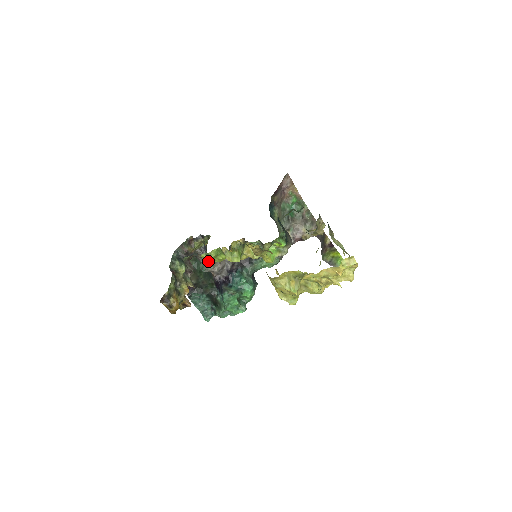
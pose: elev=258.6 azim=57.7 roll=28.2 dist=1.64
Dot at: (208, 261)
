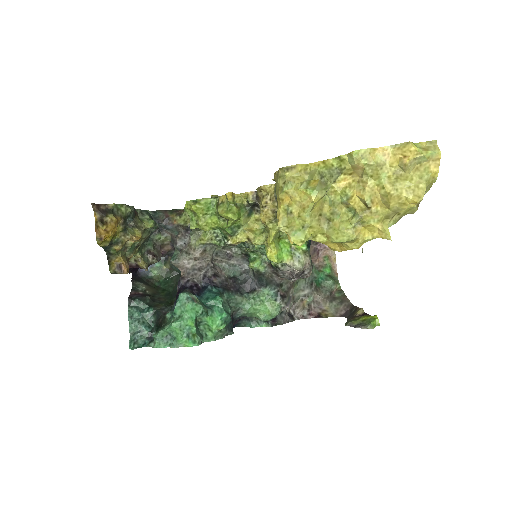
Dot at: (187, 246)
